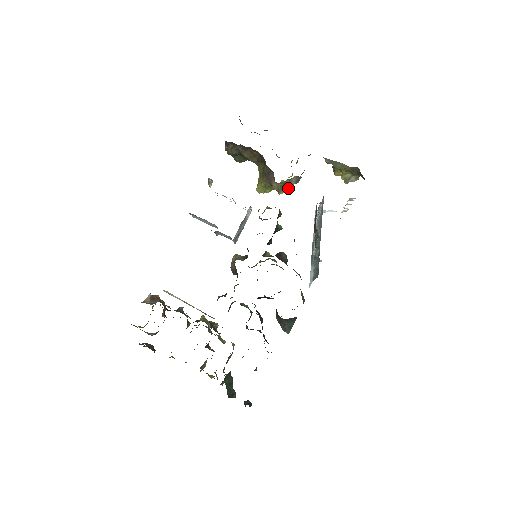
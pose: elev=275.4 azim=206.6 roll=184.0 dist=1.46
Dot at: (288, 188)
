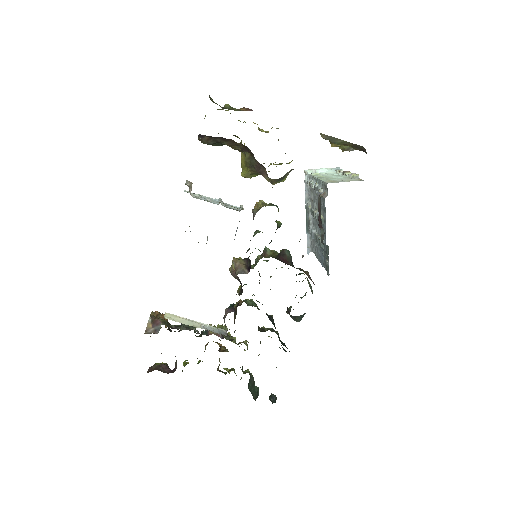
Dot at: (283, 179)
